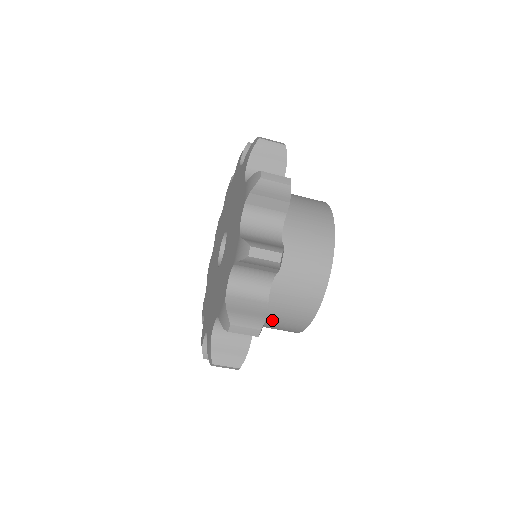
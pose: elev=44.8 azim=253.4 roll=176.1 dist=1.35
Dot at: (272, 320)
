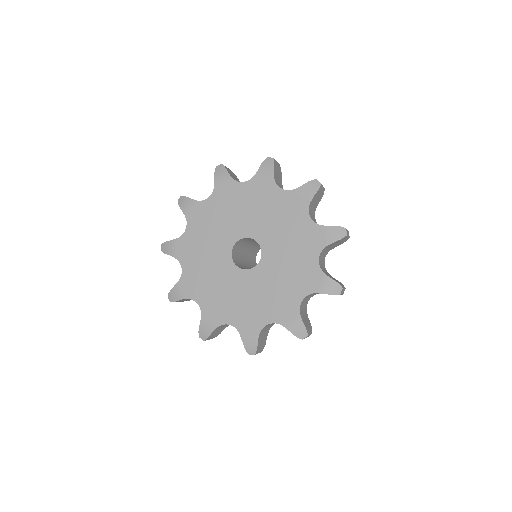
Dot at: occluded
